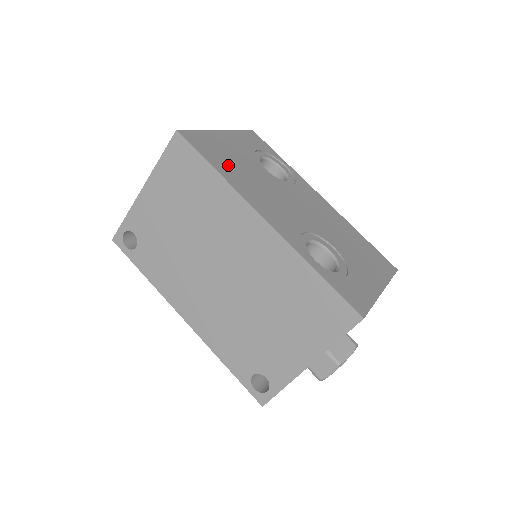
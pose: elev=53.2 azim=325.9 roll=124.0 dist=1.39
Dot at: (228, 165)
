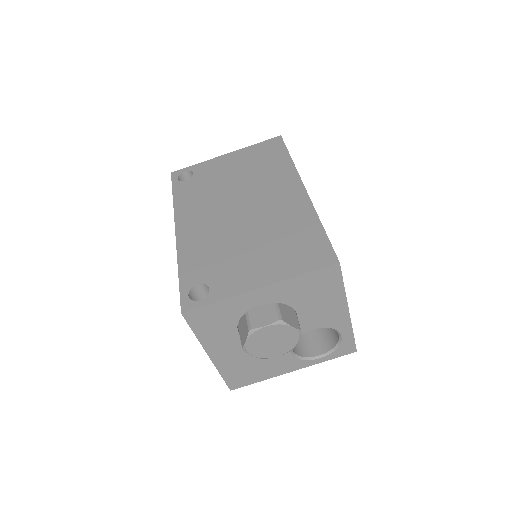
Dot at: occluded
